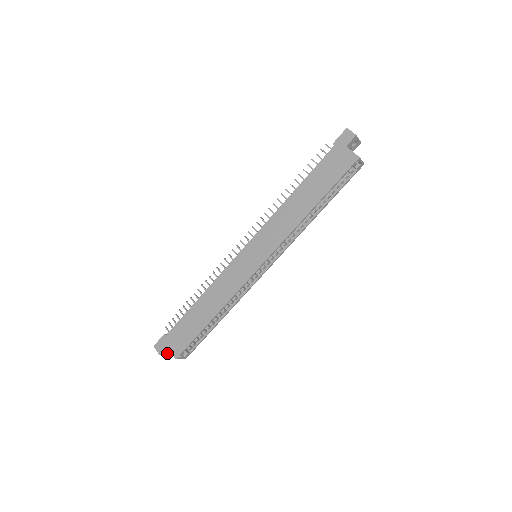
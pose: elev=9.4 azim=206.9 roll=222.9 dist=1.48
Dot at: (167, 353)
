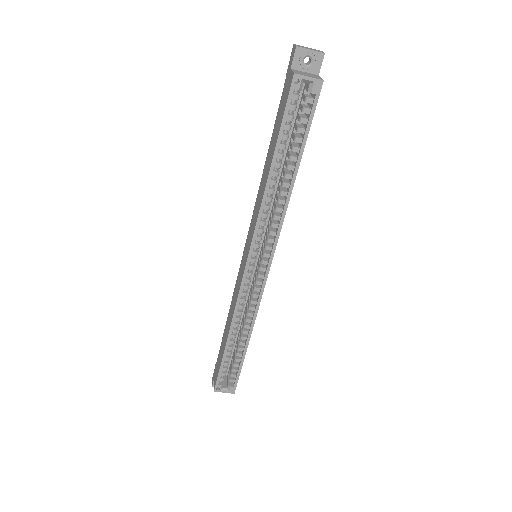
Dot at: occluded
